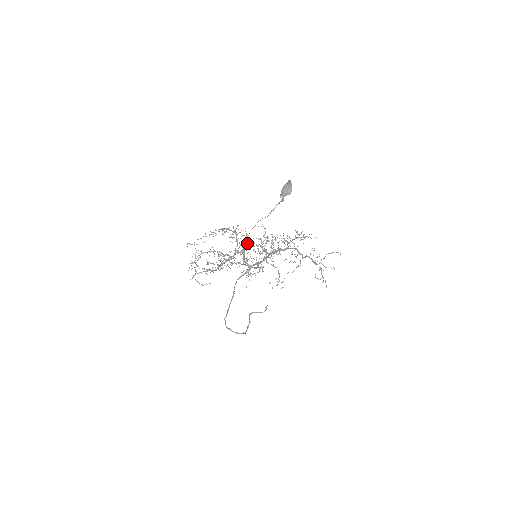
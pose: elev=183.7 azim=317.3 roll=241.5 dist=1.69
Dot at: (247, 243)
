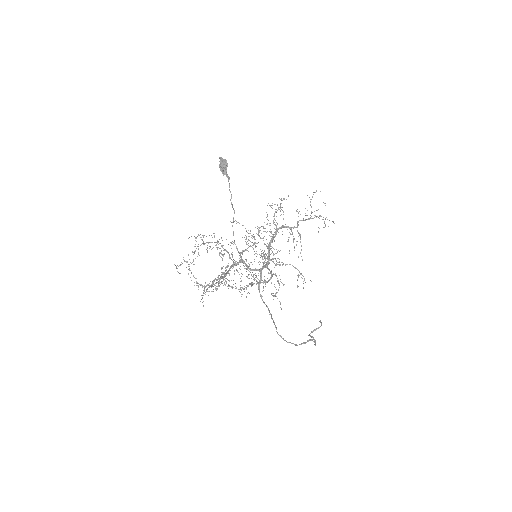
Dot at: occluded
